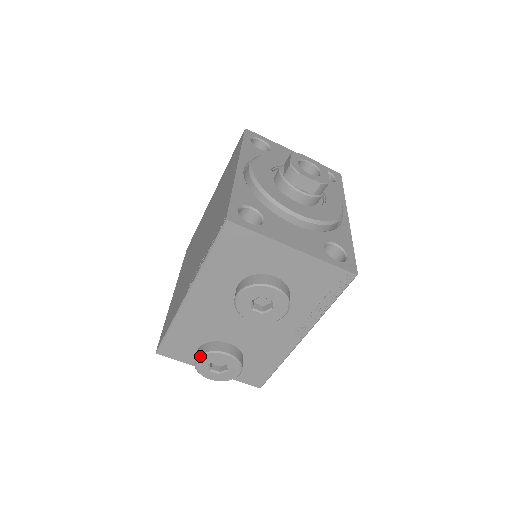
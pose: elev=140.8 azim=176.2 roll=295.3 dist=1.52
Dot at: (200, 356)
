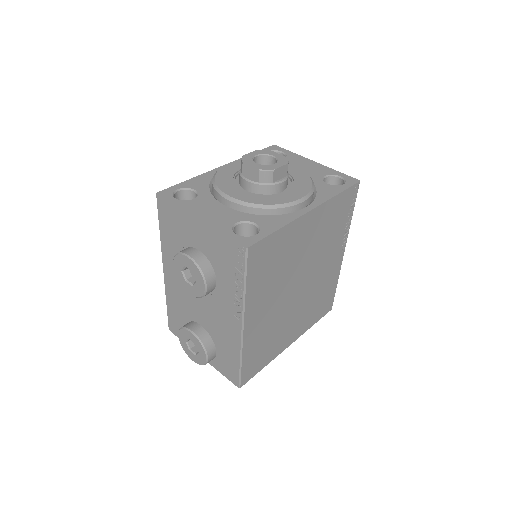
Dot at: (179, 331)
